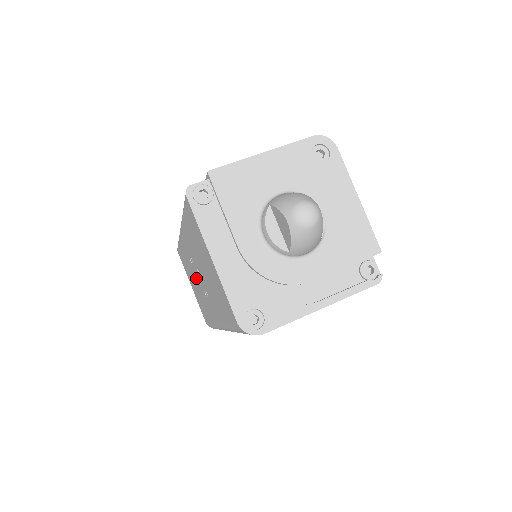
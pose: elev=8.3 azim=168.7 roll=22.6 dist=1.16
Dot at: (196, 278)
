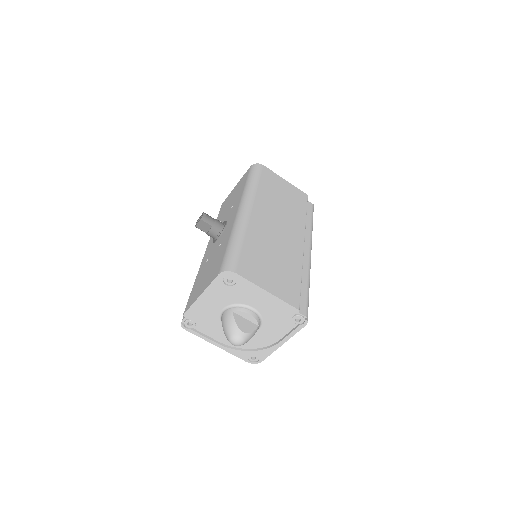
Dot at: occluded
